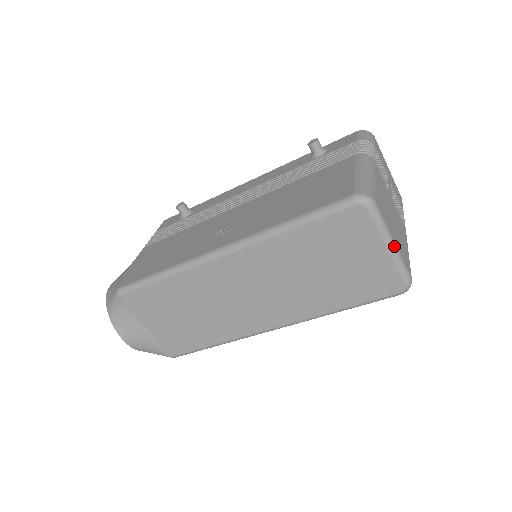
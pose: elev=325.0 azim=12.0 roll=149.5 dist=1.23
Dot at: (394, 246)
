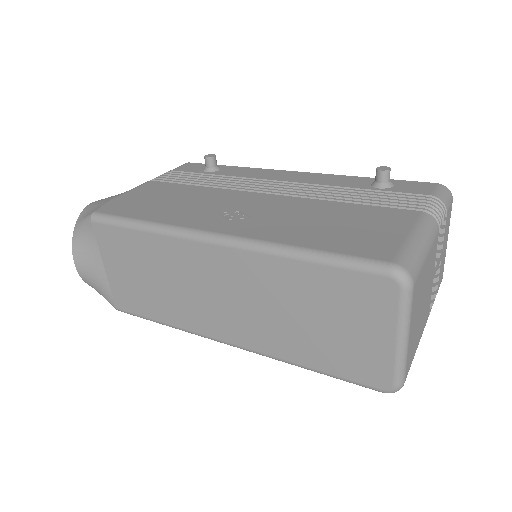
Dot at: (406, 342)
